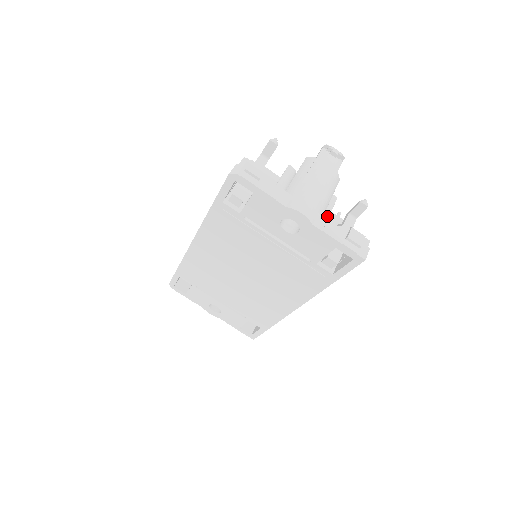
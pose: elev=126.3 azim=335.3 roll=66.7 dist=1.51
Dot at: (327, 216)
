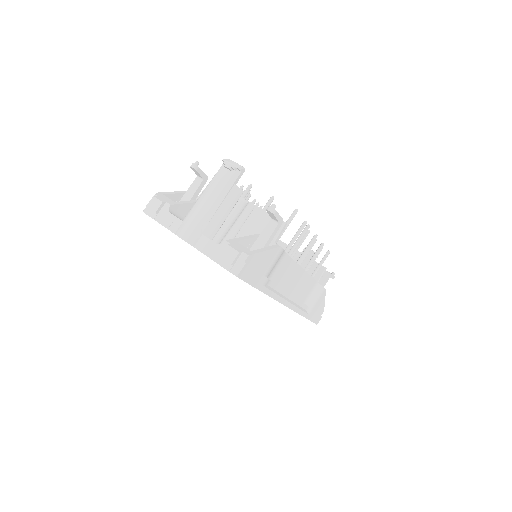
Dot at: (237, 229)
